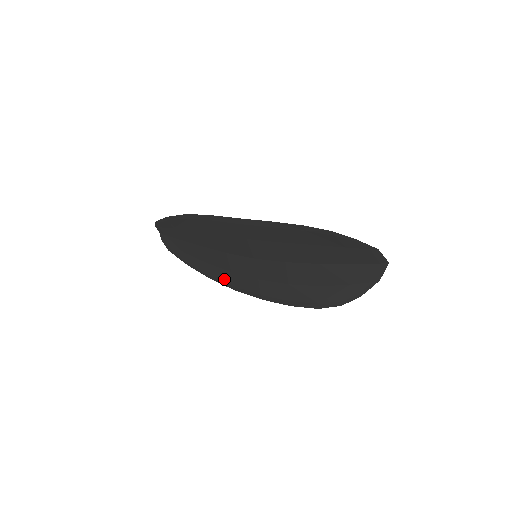
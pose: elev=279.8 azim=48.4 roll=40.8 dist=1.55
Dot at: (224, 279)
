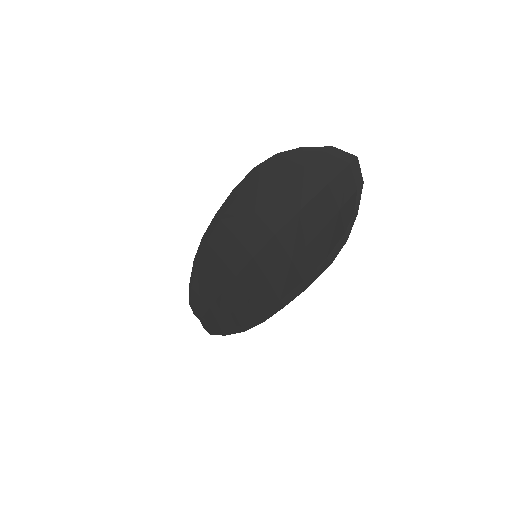
Dot at: (250, 316)
